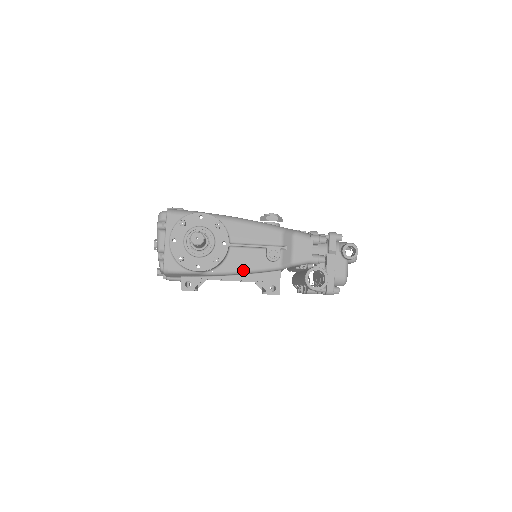
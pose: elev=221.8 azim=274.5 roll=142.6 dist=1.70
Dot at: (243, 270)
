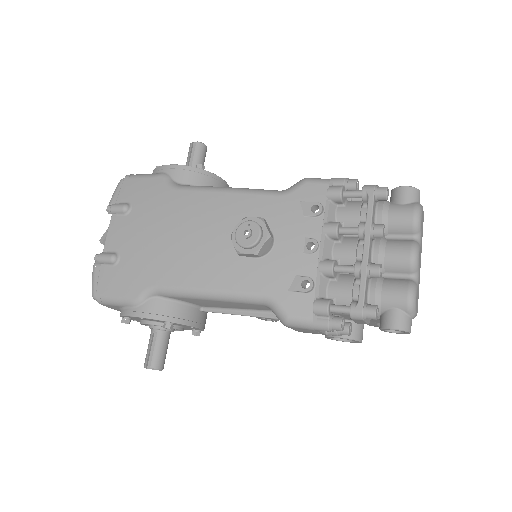
Dot at: occluded
